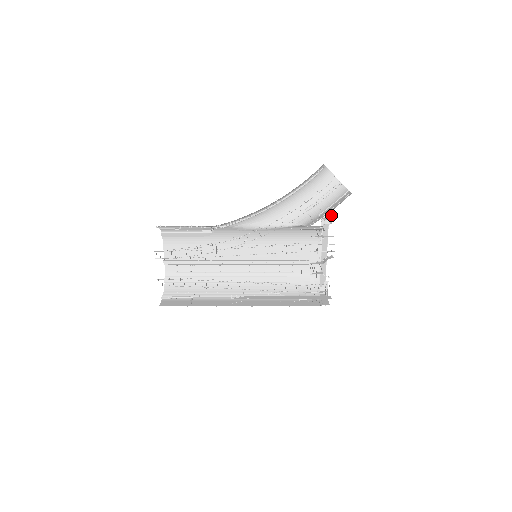
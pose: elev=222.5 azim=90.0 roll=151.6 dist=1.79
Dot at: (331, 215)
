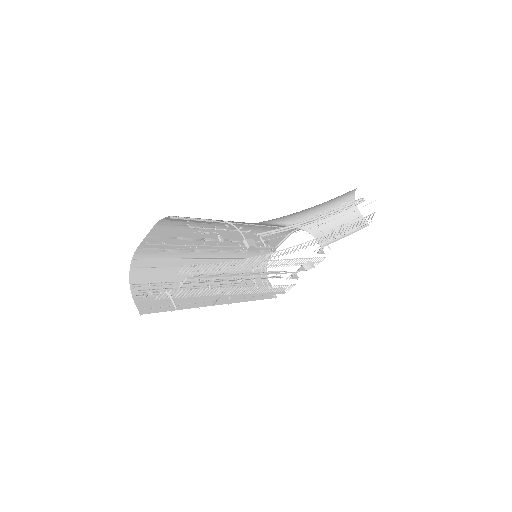
Dot at: occluded
